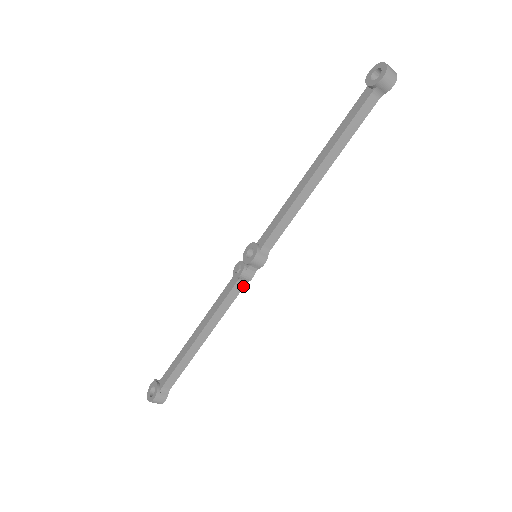
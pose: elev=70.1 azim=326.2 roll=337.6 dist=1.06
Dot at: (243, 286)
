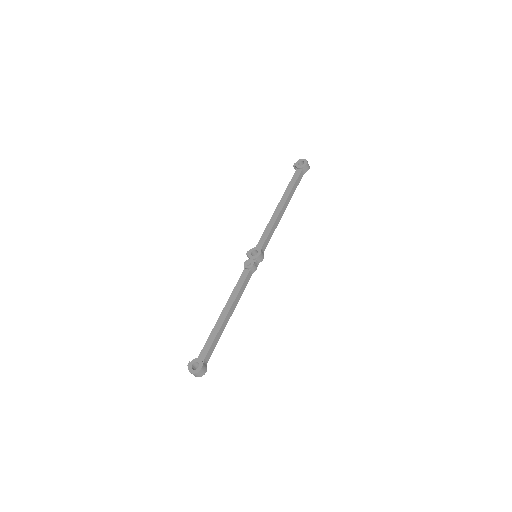
Dot at: (251, 275)
